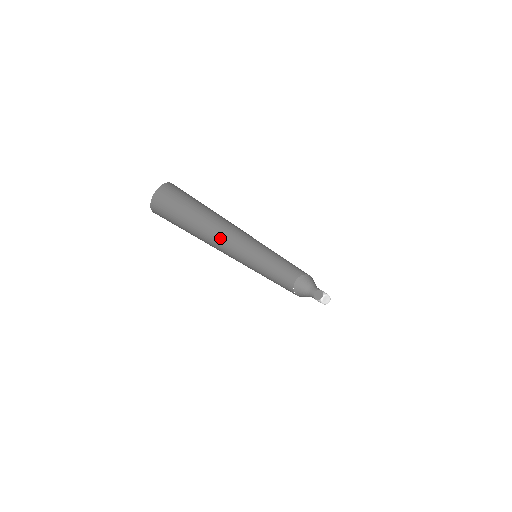
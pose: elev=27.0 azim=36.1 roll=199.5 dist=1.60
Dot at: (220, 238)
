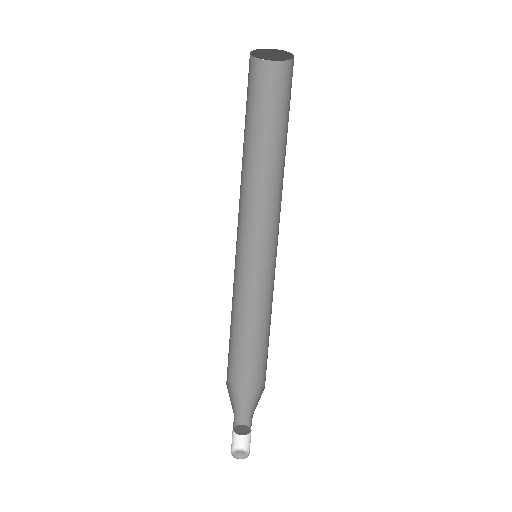
Dot at: occluded
